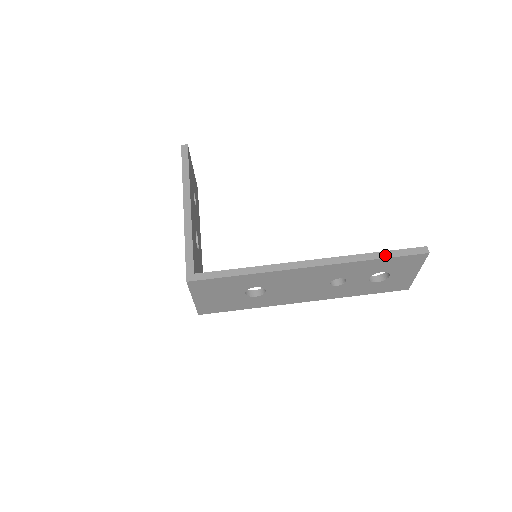
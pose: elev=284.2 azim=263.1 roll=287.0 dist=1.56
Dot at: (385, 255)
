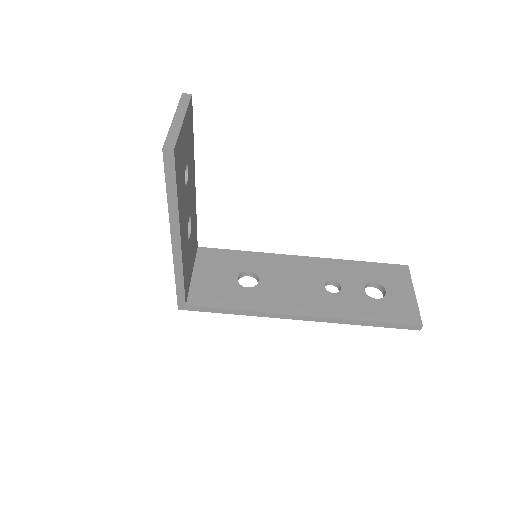
Dot at: (377, 325)
